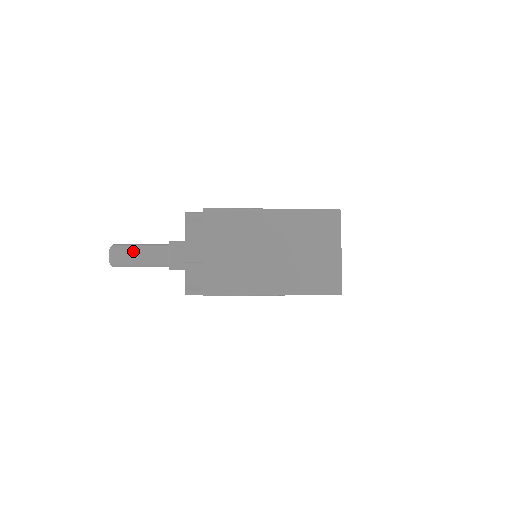
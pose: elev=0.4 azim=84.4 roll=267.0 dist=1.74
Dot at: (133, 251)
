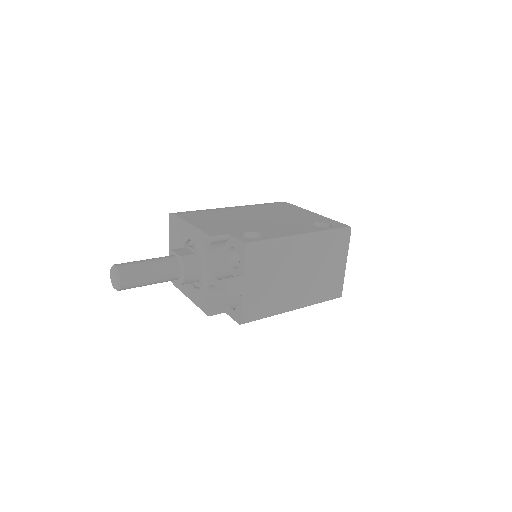
Dot at: (144, 274)
